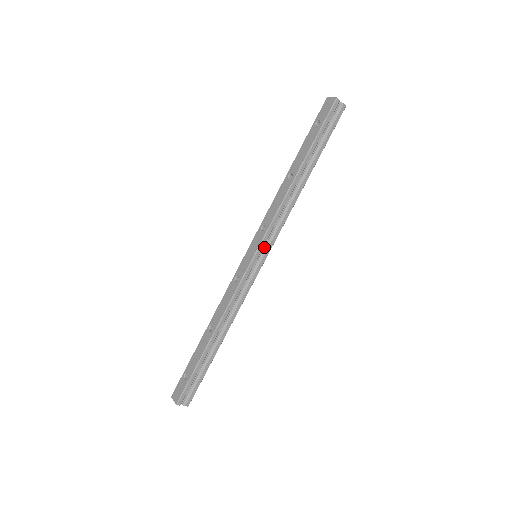
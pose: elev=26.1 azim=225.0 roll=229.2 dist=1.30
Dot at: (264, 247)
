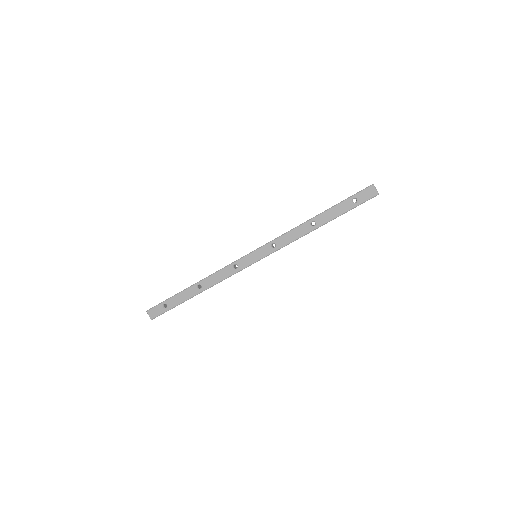
Dot at: occluded
